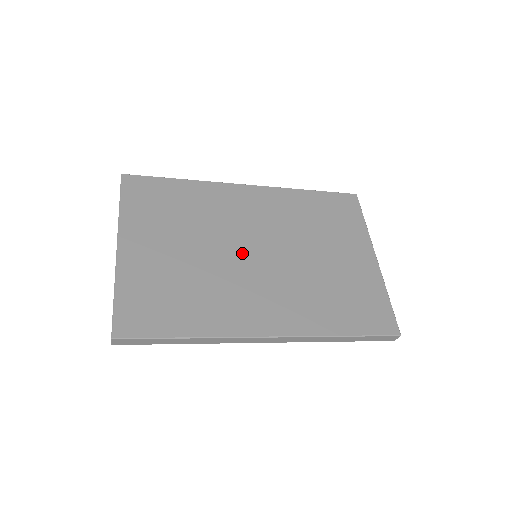
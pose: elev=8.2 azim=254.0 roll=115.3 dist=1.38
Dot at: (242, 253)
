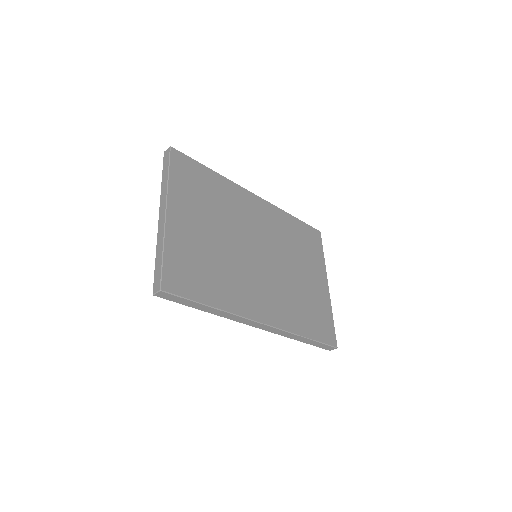
Dot at: (250, 250)
